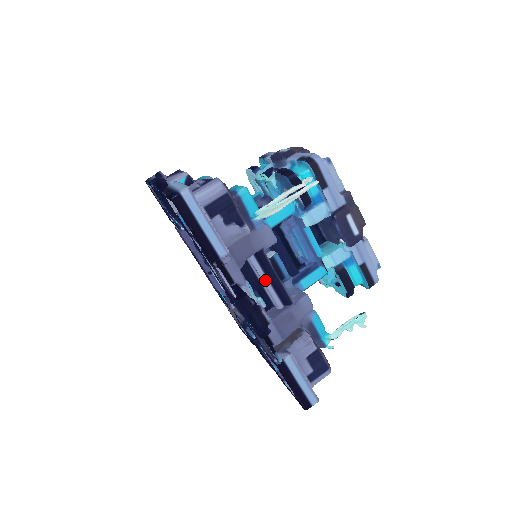
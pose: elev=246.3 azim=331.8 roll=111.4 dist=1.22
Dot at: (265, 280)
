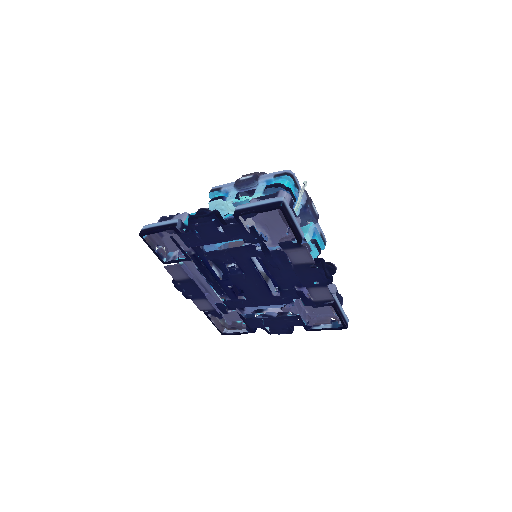
Dot at: occluded
